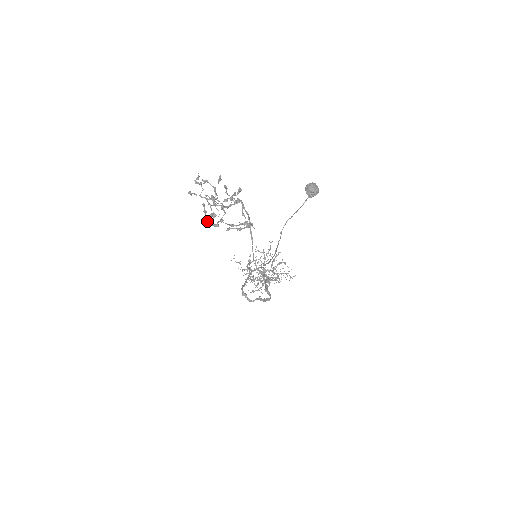
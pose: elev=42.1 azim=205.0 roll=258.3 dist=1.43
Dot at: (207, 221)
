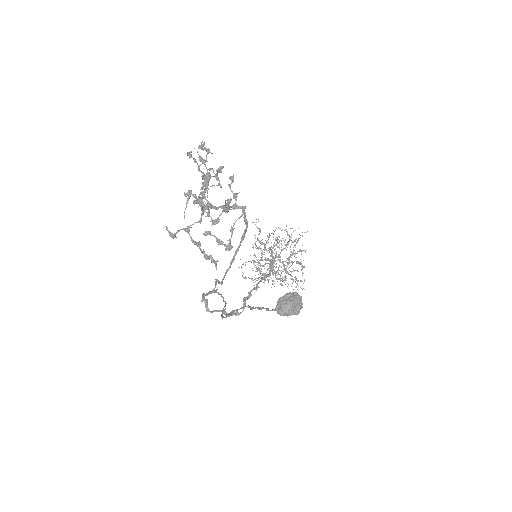
Dot at: (194, 201)
